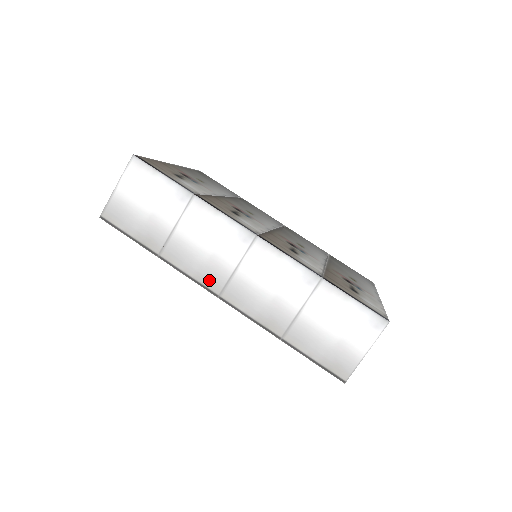
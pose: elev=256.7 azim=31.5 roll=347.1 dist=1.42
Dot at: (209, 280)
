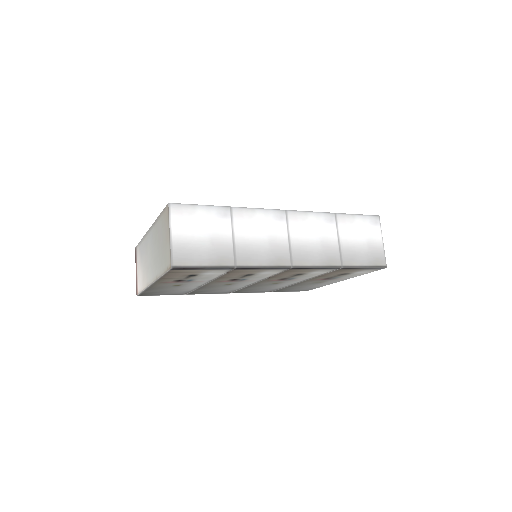
Dot at: (279, 260)
